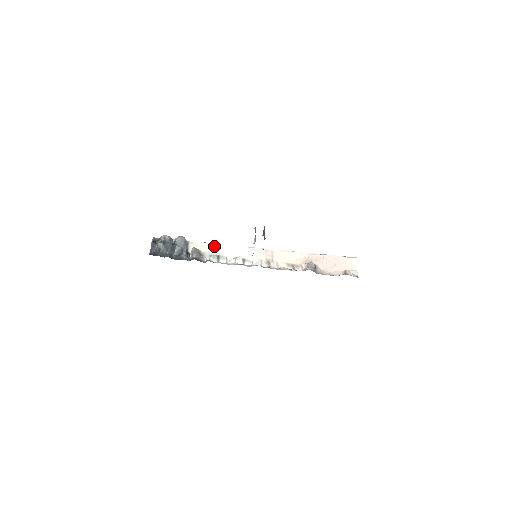
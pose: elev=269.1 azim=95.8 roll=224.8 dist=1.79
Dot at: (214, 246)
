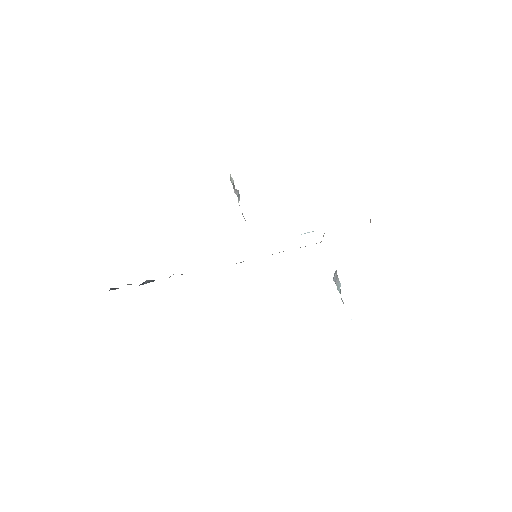
Dot at: occluded
